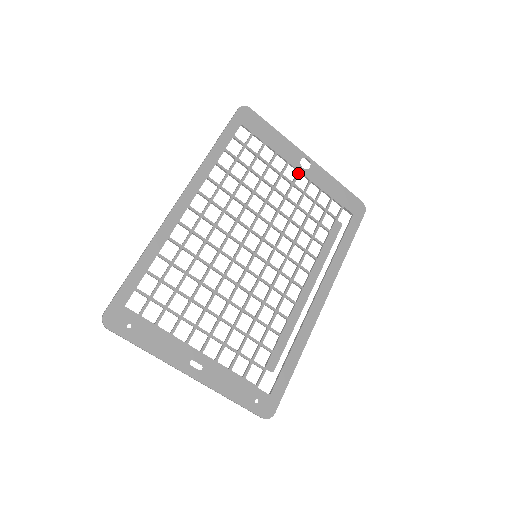
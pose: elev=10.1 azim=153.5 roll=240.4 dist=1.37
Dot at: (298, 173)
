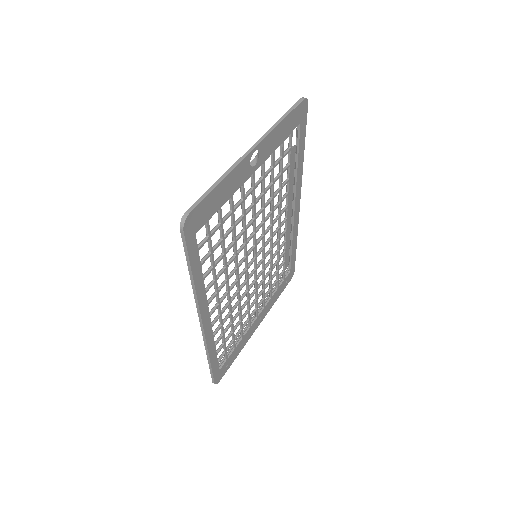
Dot at: (254, 176)
